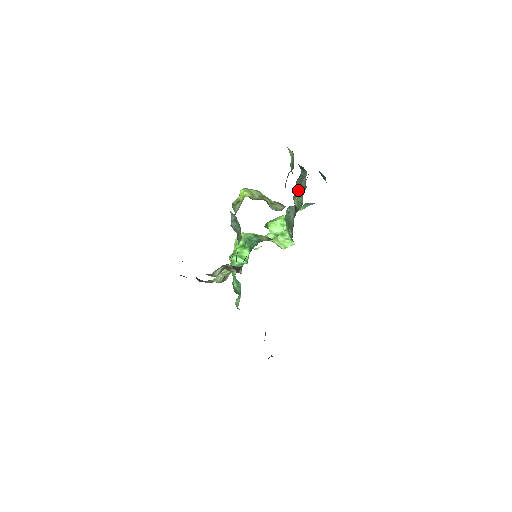
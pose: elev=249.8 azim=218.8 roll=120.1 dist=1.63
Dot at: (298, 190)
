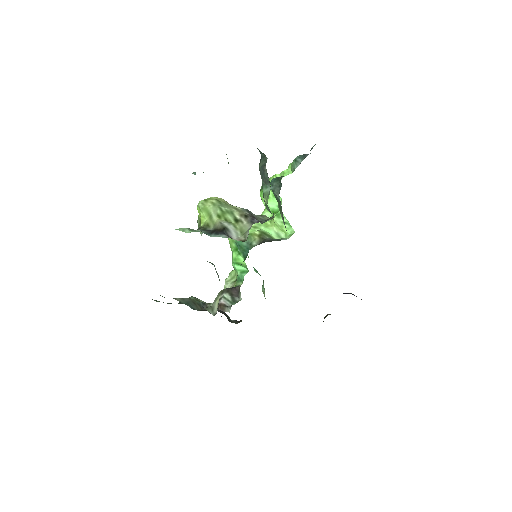
Dot at: (264, 184)
